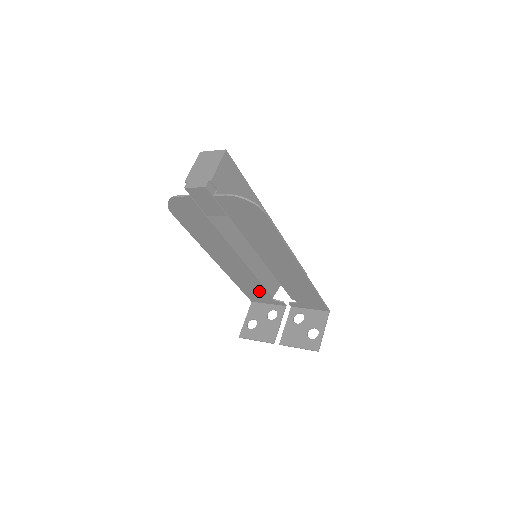
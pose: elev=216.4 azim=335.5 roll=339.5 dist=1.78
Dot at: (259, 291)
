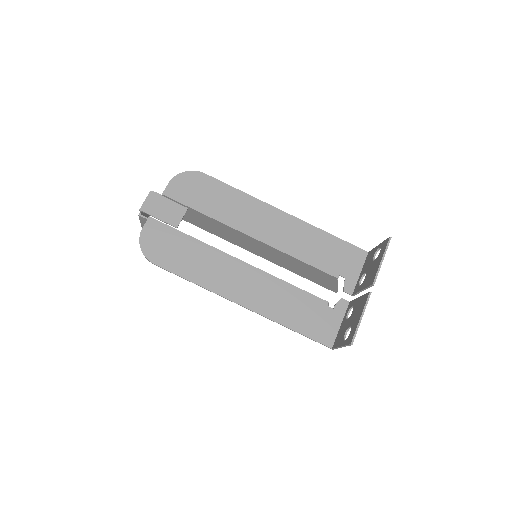
Dot at: (311, 308)
